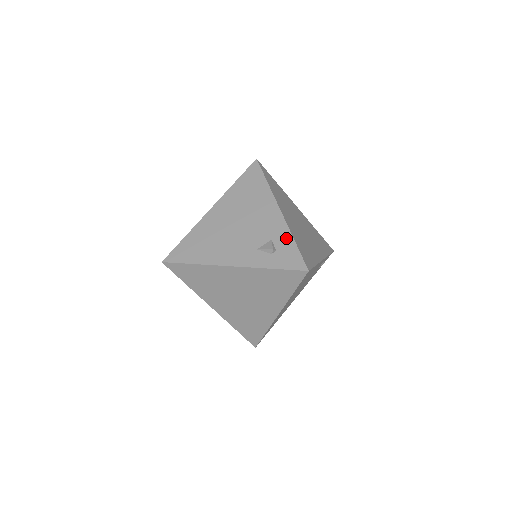
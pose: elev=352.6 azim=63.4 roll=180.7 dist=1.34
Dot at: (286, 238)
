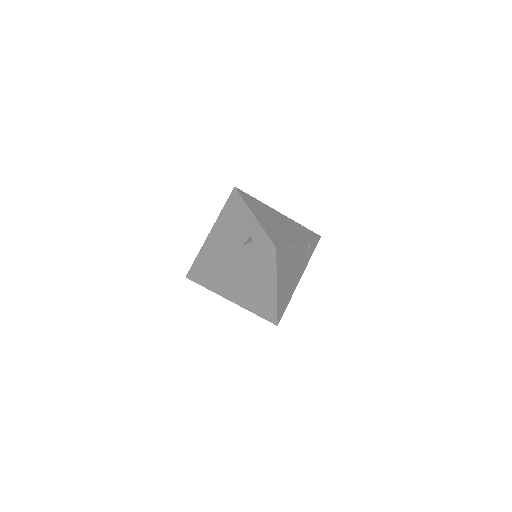
Dot at: (259, 232)
